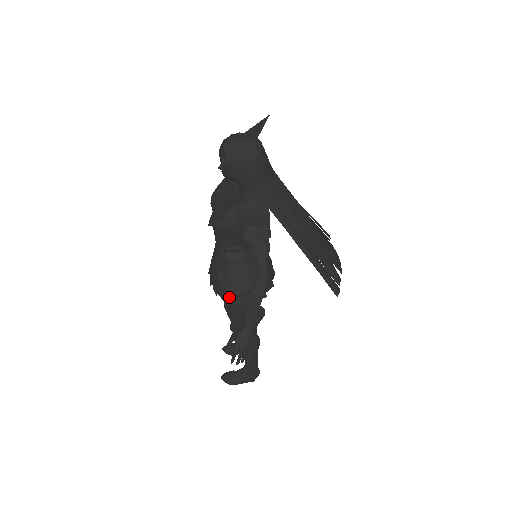
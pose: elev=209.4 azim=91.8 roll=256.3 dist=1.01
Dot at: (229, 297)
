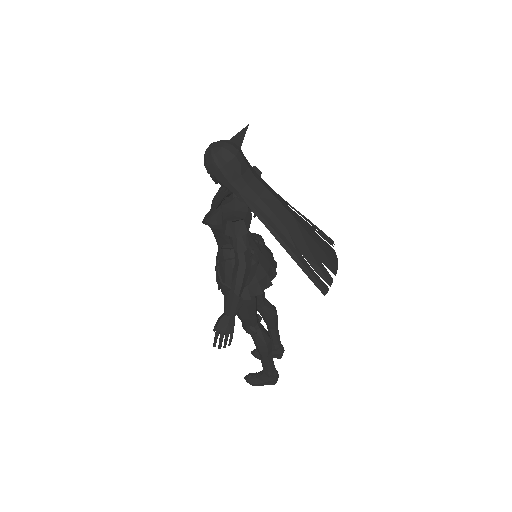
Dot at: (227, 291)
